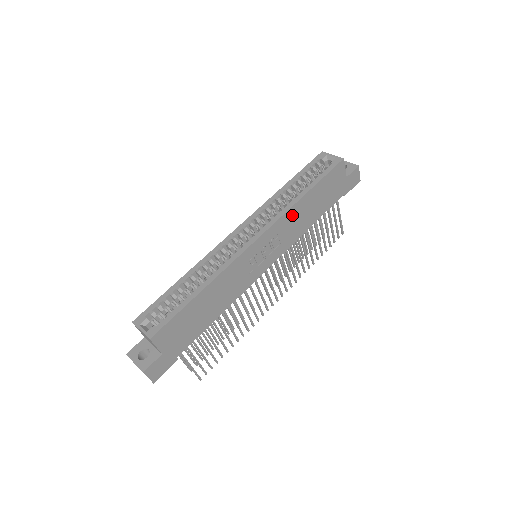
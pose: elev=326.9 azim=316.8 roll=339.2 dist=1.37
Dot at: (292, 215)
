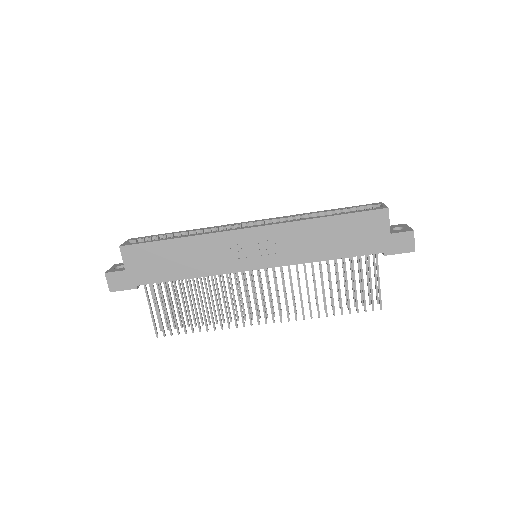
Dot at: (300, 230)
